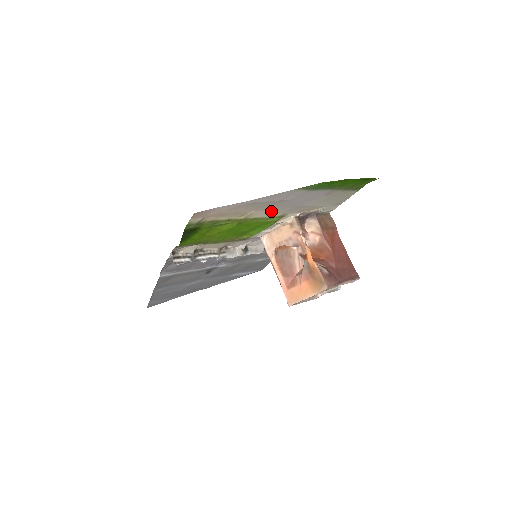
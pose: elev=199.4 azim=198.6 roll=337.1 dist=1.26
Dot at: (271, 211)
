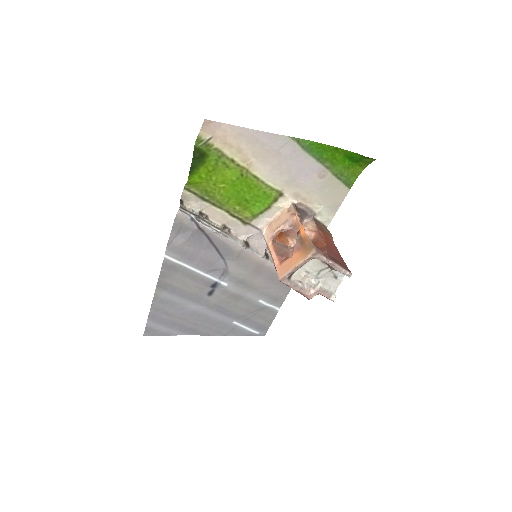
Dot at: (270, 173)
